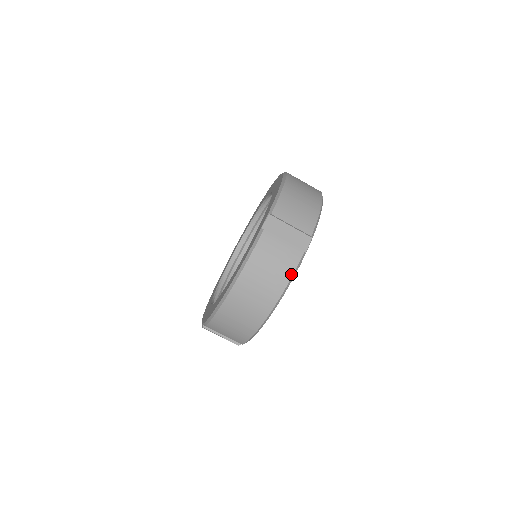
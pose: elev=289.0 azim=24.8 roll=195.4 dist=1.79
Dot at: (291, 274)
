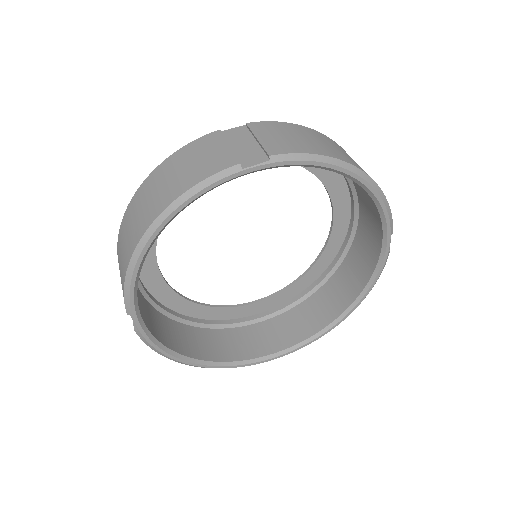
Dot at: (199, 181)
